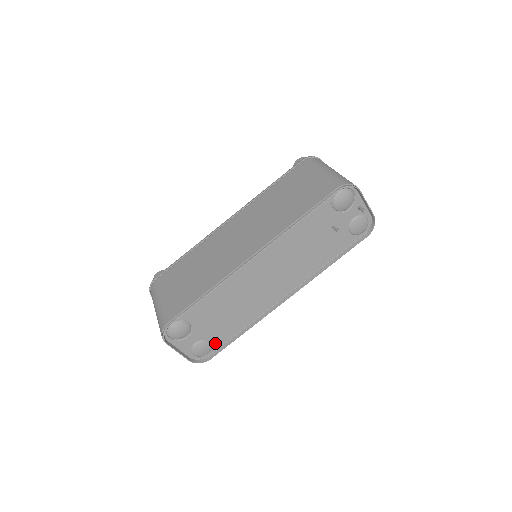
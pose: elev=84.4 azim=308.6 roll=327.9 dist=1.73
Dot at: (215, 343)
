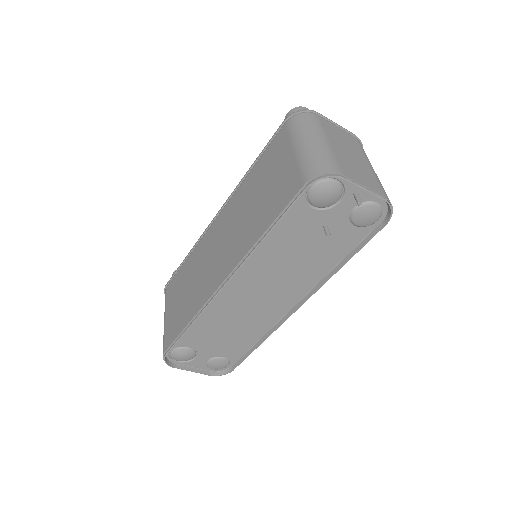
Dot at: (231, 357)
